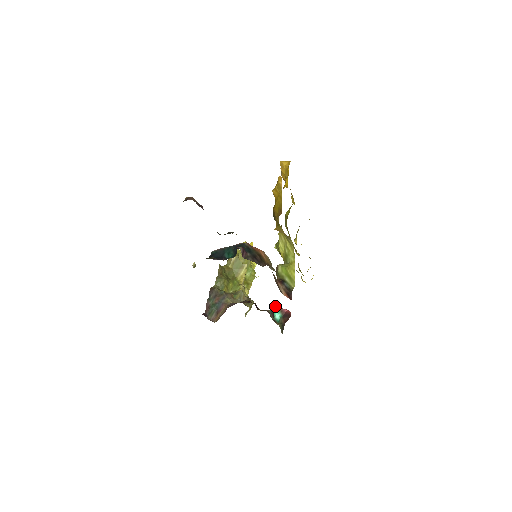
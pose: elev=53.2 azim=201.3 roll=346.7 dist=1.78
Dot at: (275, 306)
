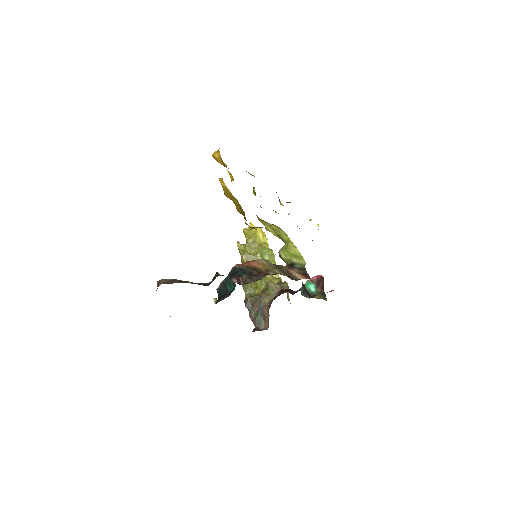
Dot at: (303, 285)
